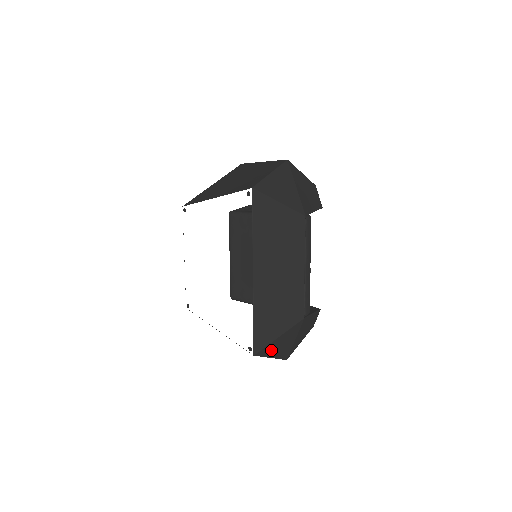
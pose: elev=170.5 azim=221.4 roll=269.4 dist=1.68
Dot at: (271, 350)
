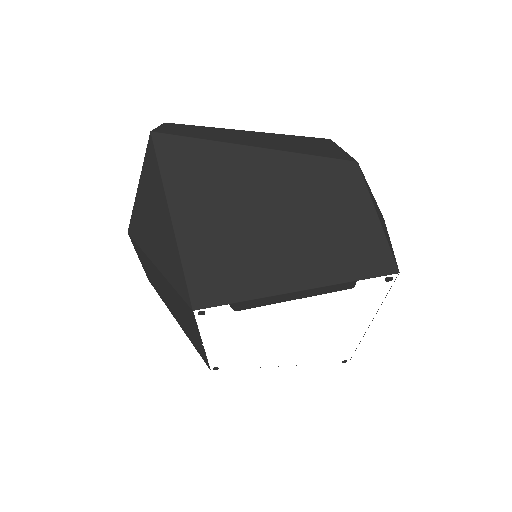
Dot at: occluded
